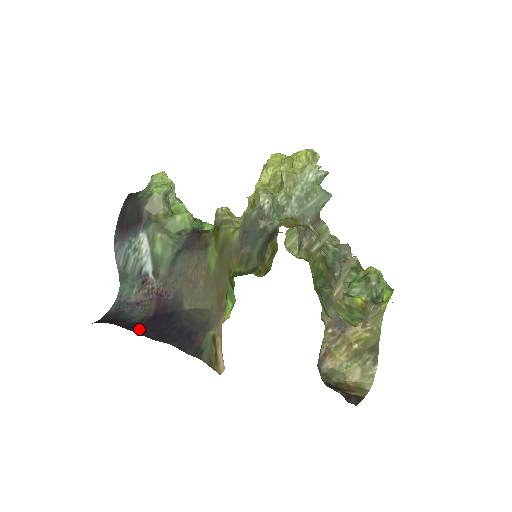
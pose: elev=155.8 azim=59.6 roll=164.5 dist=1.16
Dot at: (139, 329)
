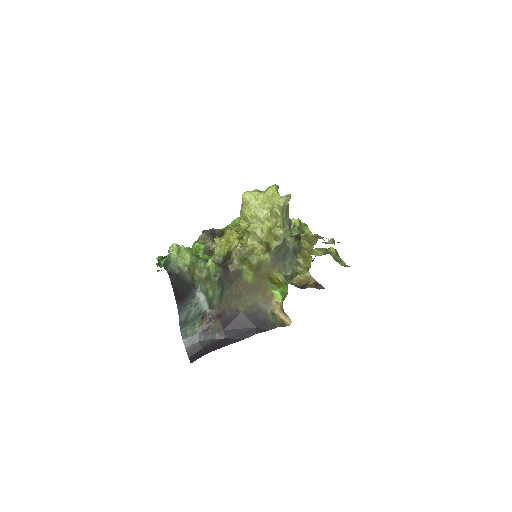
Dot at: (228, 342)
